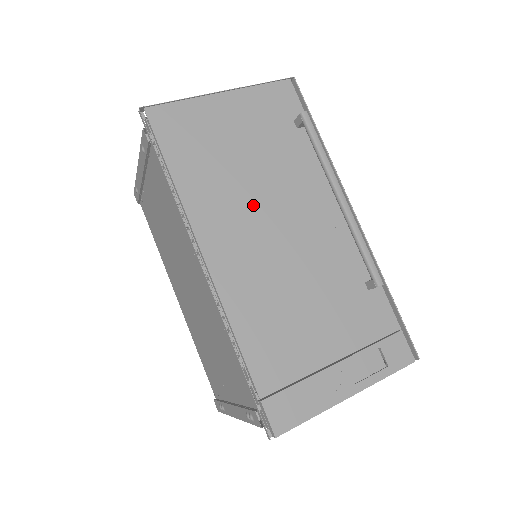
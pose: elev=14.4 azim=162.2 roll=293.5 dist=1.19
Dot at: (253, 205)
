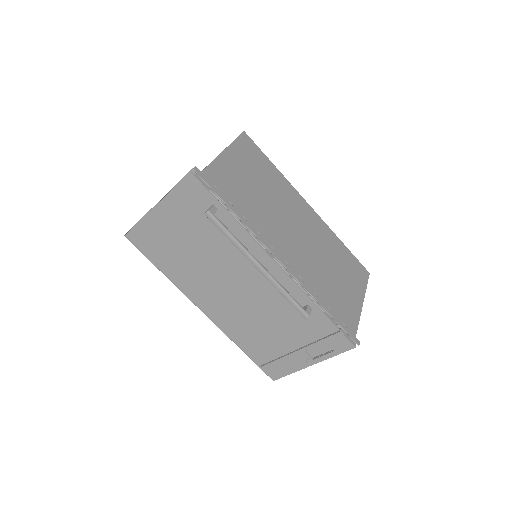
Dot at: (211, 275)
